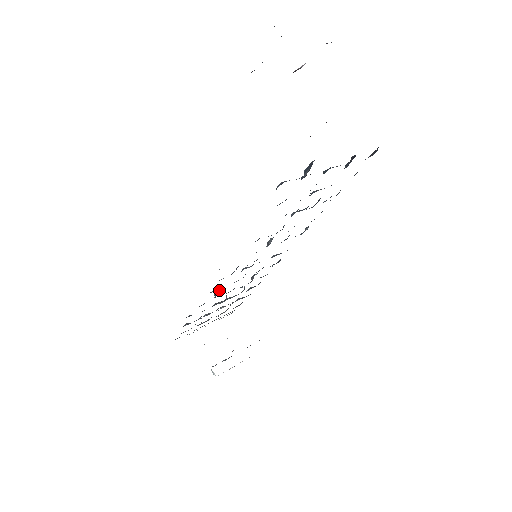
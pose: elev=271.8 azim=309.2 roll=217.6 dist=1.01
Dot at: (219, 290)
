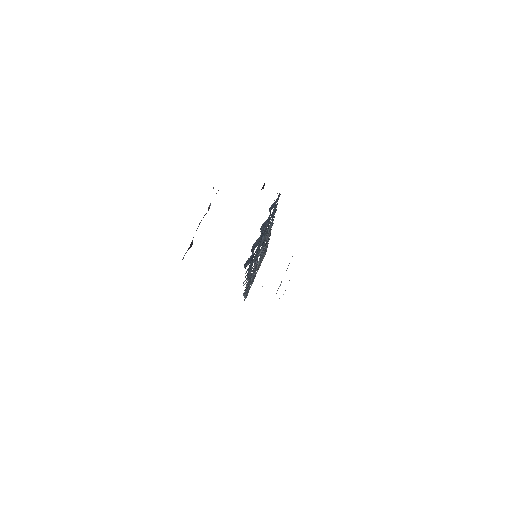
Dot at: occluded
